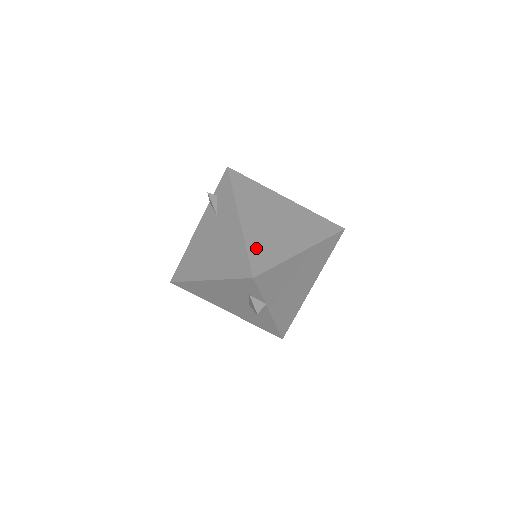
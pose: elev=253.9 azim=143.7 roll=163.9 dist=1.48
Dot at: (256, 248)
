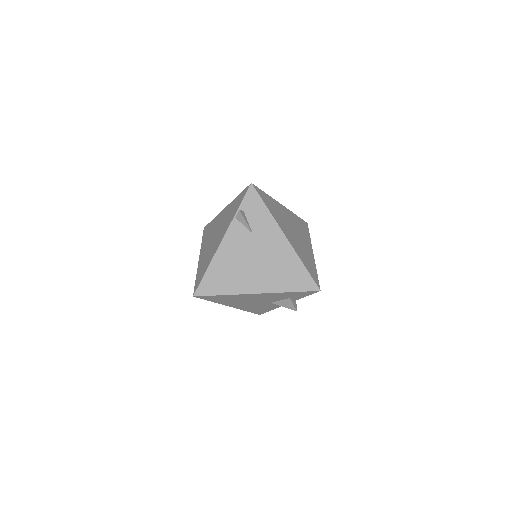
Dot at: (306, 263)
